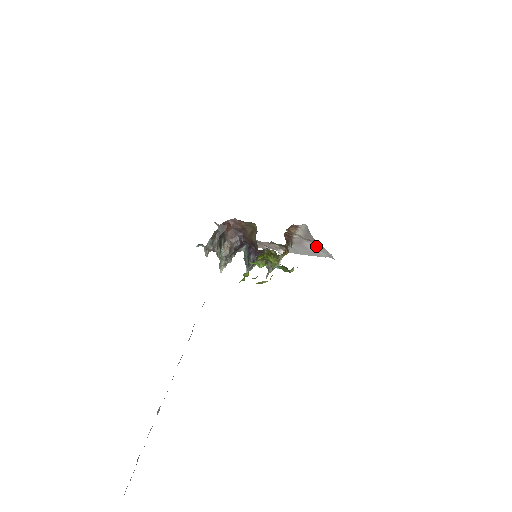
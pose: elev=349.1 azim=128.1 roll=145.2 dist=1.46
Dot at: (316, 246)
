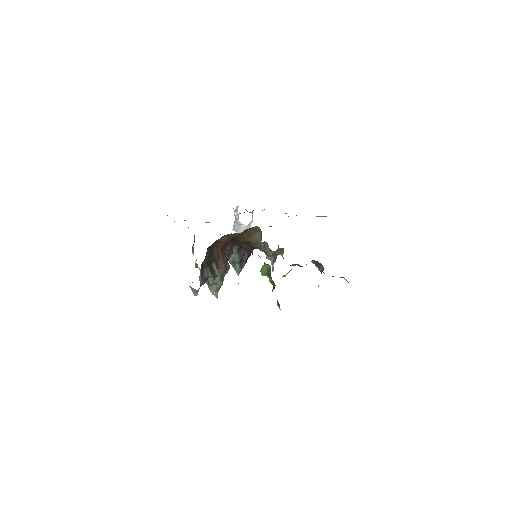
Dot at: occluded
